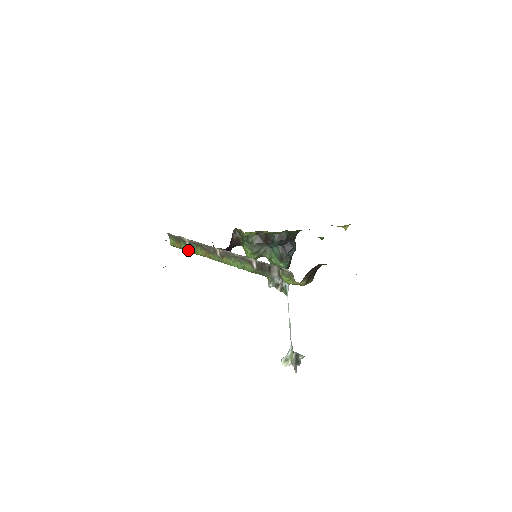
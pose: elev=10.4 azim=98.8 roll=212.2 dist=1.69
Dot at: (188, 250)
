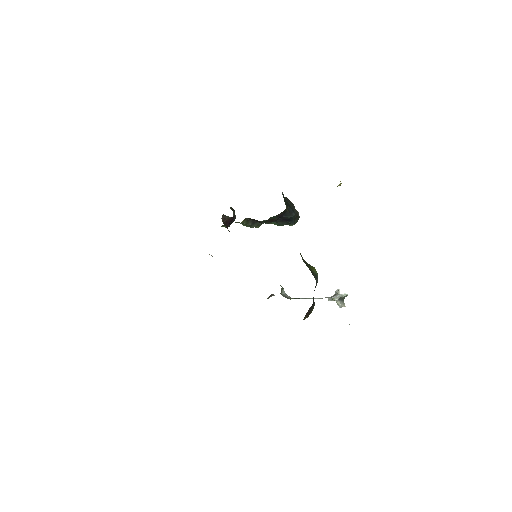
Dot at: occluded
